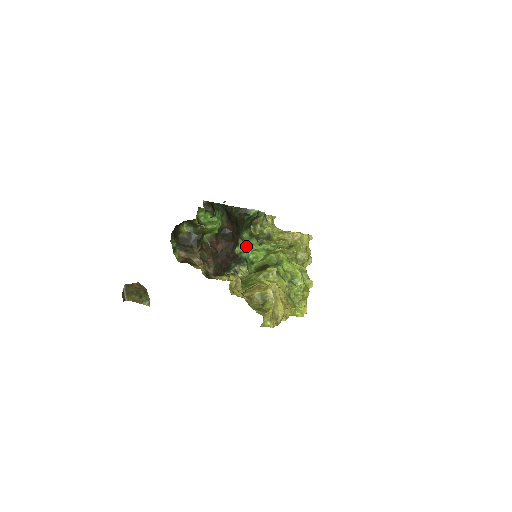
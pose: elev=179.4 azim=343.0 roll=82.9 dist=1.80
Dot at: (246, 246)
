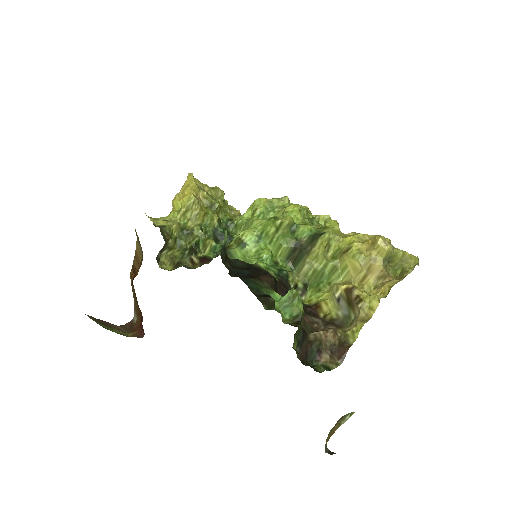
Dot at: (262, 265)
